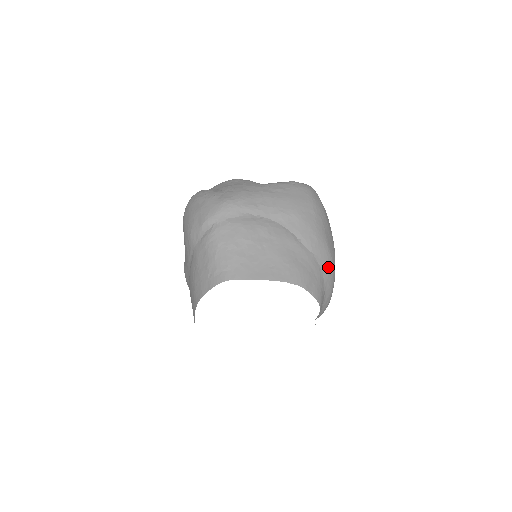
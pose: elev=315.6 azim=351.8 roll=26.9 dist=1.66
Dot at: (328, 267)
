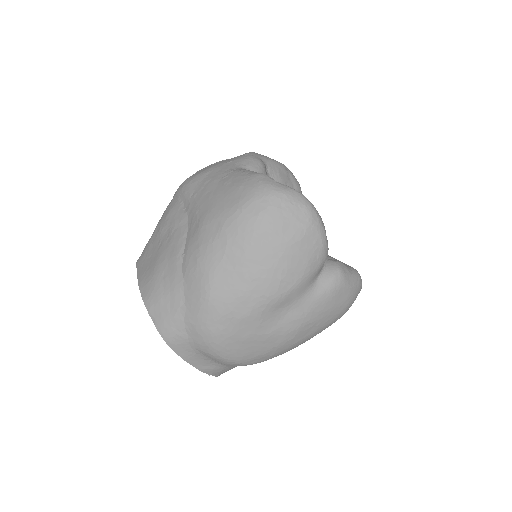
Dot at: (197, 307)
